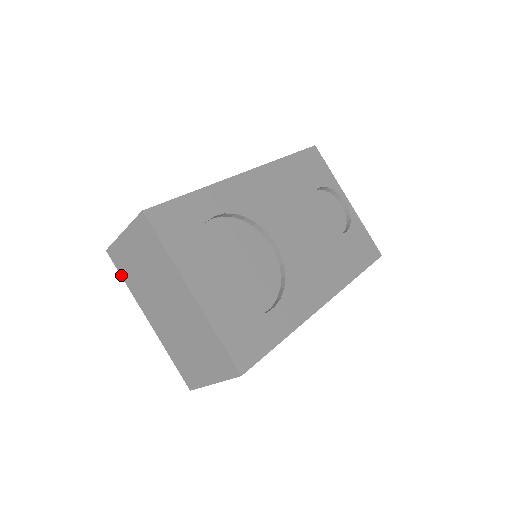
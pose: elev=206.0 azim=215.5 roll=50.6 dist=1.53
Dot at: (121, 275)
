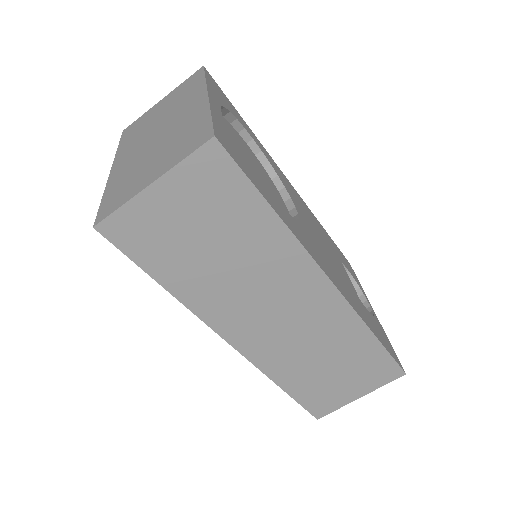
Dot at: (120, 142)
